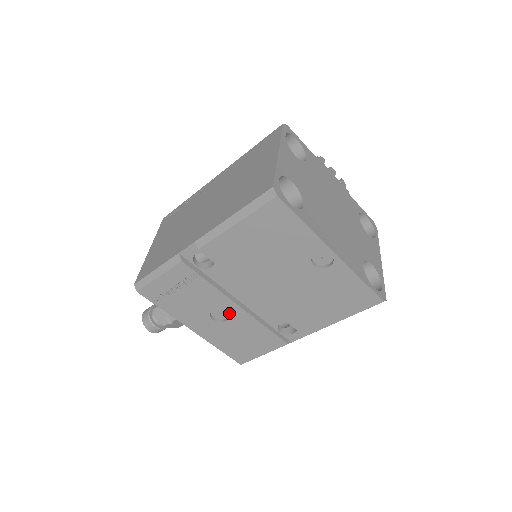
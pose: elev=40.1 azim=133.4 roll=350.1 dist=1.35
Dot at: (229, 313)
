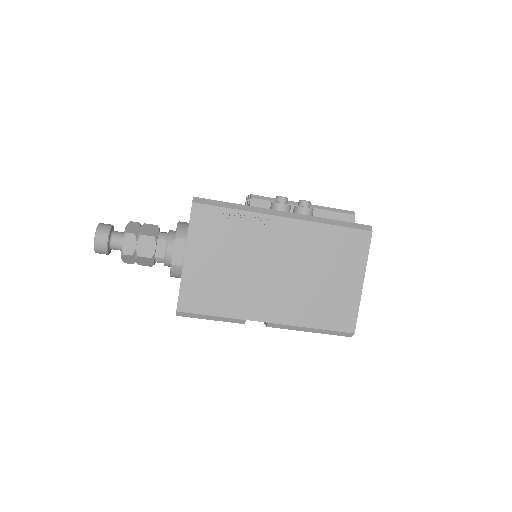
Dot at: occluded
